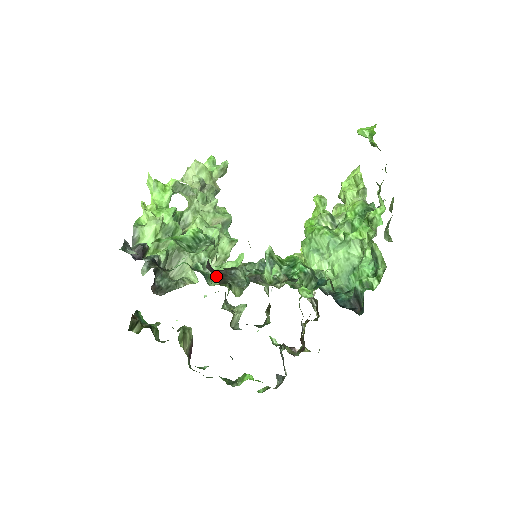
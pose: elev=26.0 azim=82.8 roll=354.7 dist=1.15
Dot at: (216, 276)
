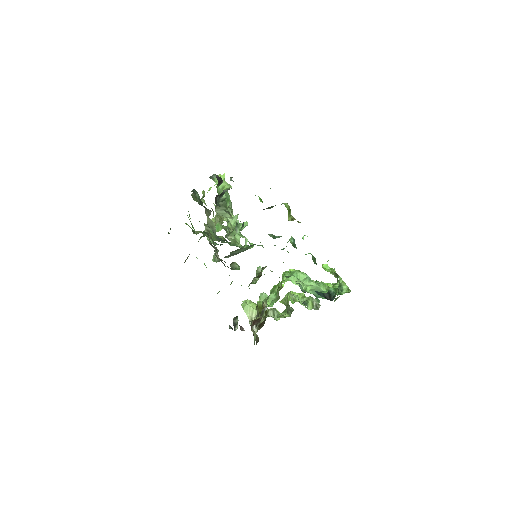
Dot at: occluded
